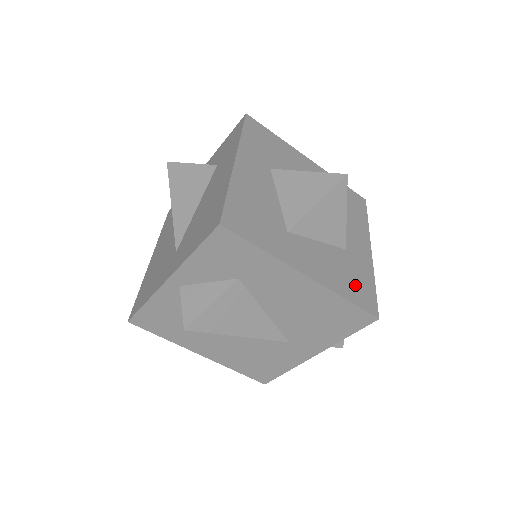
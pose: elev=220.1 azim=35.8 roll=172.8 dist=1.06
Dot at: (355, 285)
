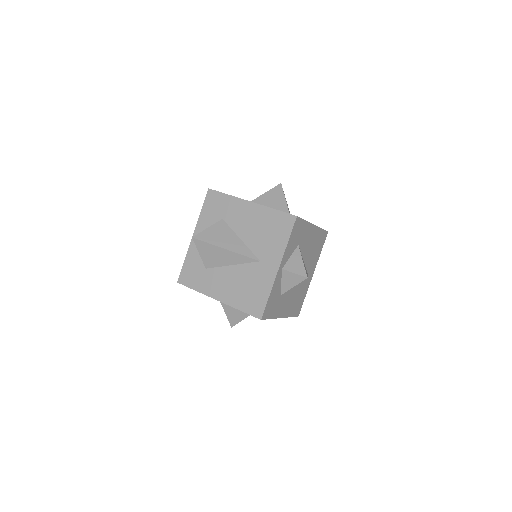
Dot at: occluded
